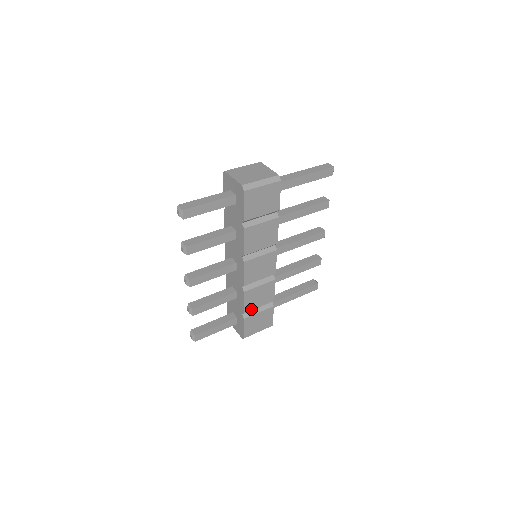
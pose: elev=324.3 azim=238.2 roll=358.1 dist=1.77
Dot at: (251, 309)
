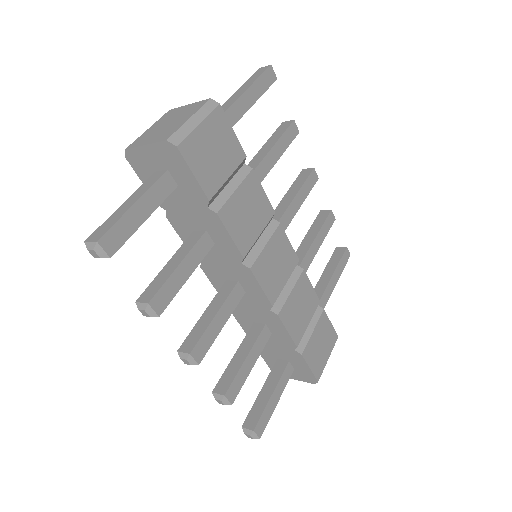
Dot at: (301, 334)
